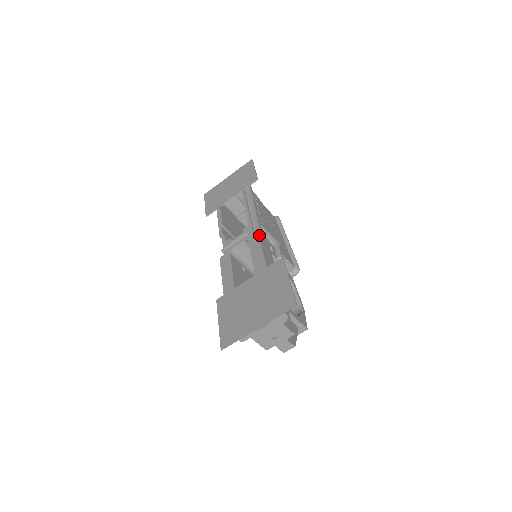
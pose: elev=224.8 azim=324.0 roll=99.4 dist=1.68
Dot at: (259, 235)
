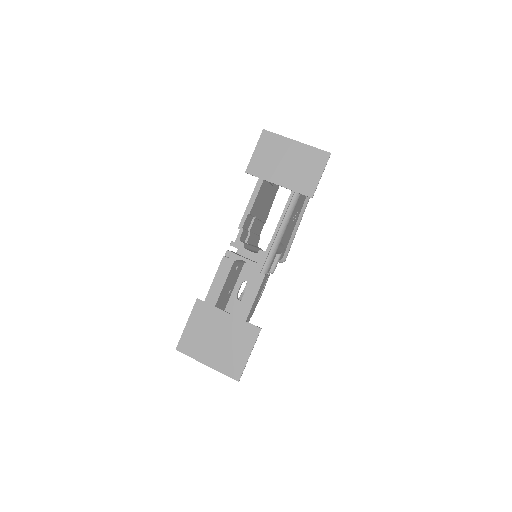
Dot at: (264, 278)
